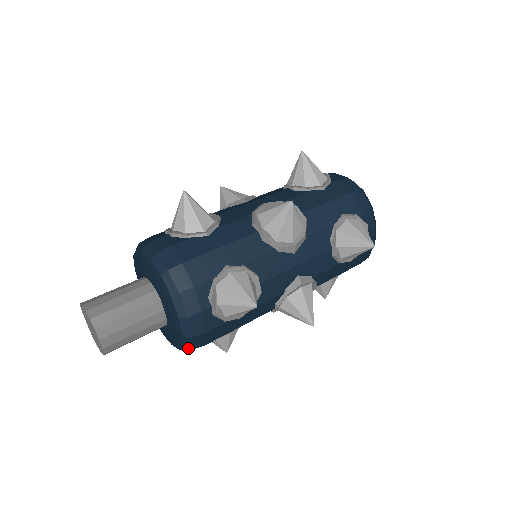
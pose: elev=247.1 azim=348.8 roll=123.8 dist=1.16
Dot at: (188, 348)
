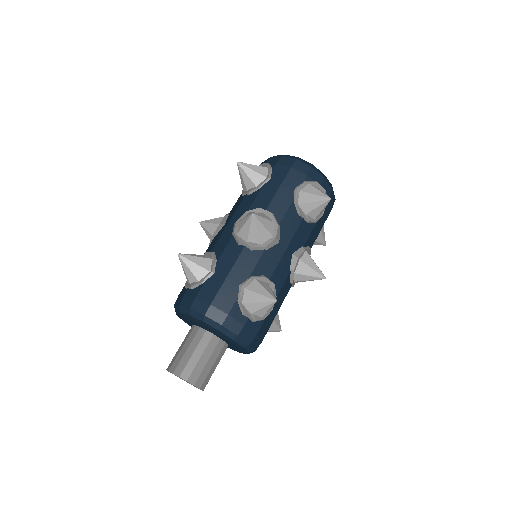
Dot at: (252, 351)
